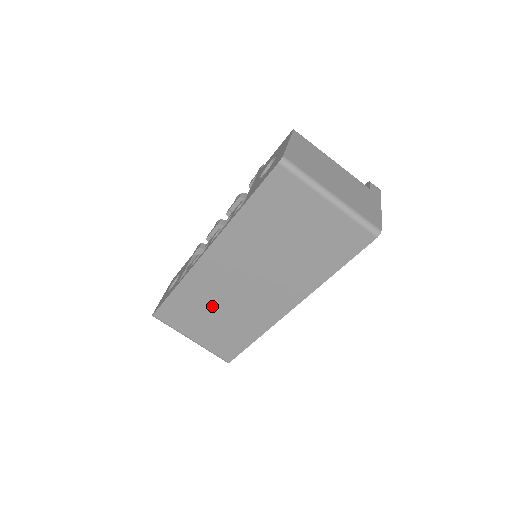
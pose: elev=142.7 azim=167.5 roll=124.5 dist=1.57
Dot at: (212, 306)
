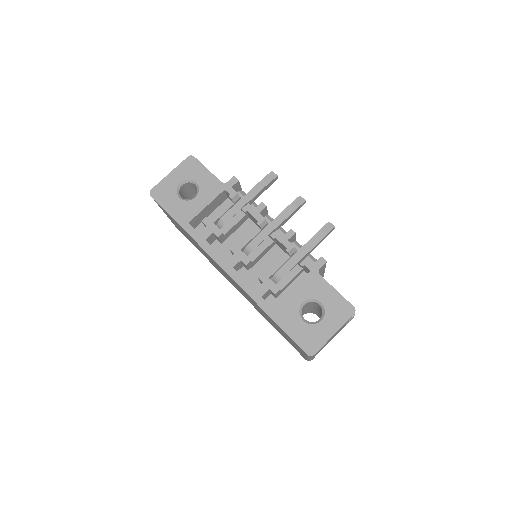
Dot at: occluded
